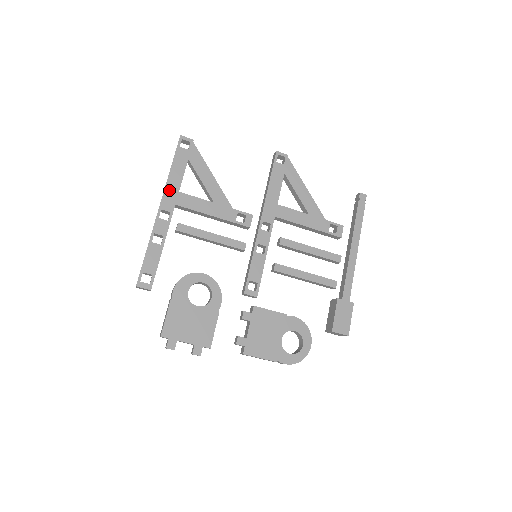
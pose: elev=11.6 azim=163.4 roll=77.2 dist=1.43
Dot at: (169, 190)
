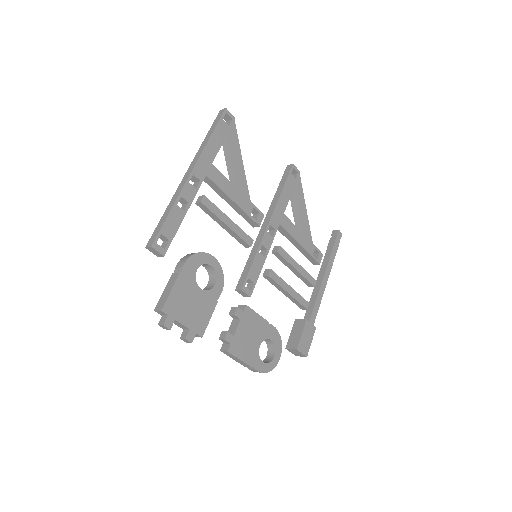
Dot at: (204, 158)
